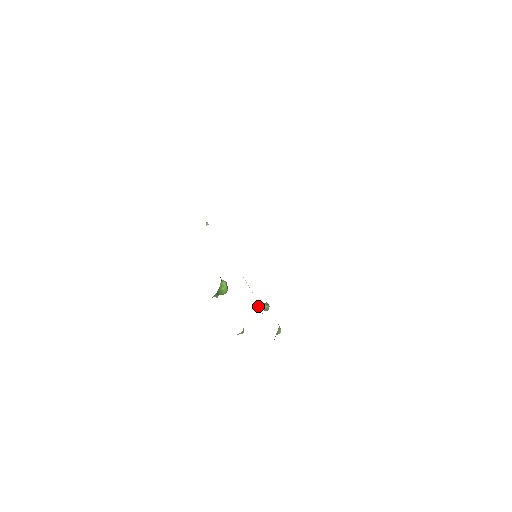
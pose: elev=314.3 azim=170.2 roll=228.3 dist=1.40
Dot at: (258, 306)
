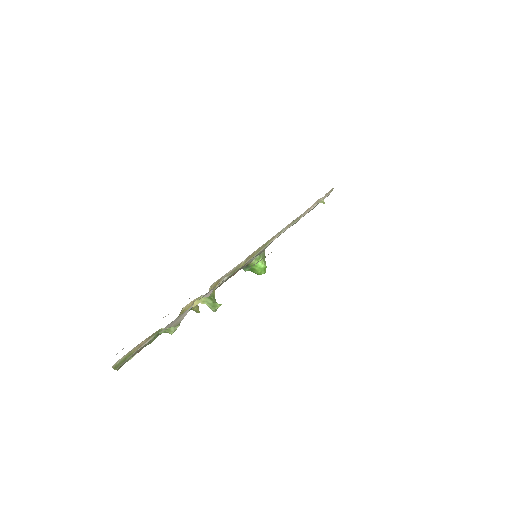
Dot at: (199, 298)
